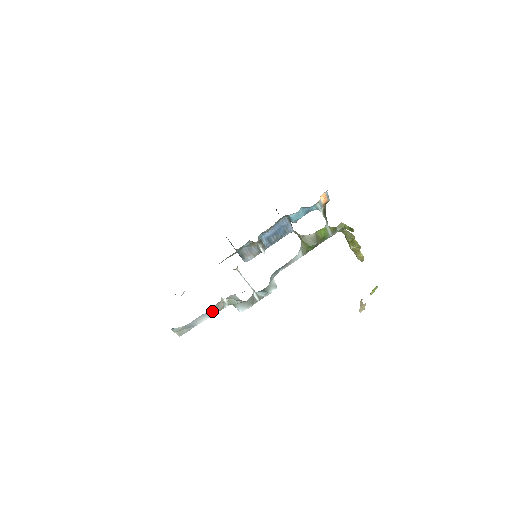
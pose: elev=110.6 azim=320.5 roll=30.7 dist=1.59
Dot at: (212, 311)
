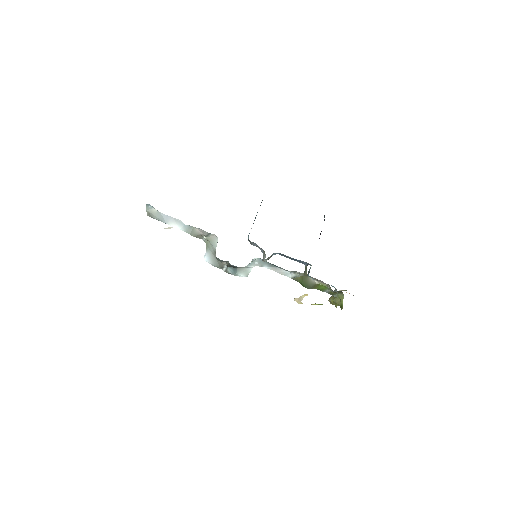
Dot at: (189, 229)
